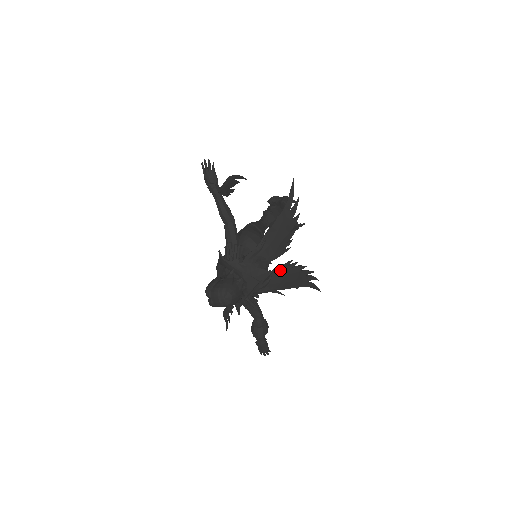
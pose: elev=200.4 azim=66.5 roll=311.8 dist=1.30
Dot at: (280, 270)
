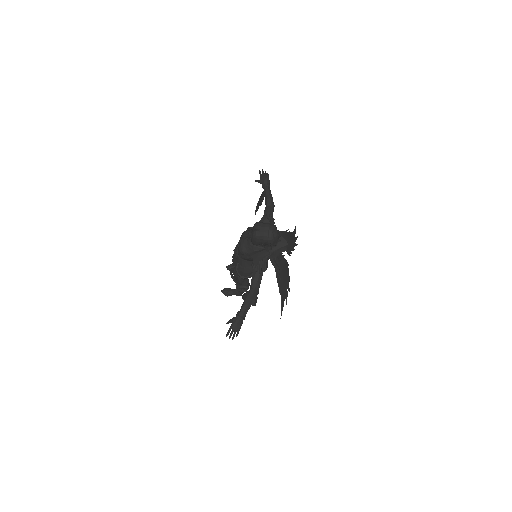
Dot at: (285, 262)
